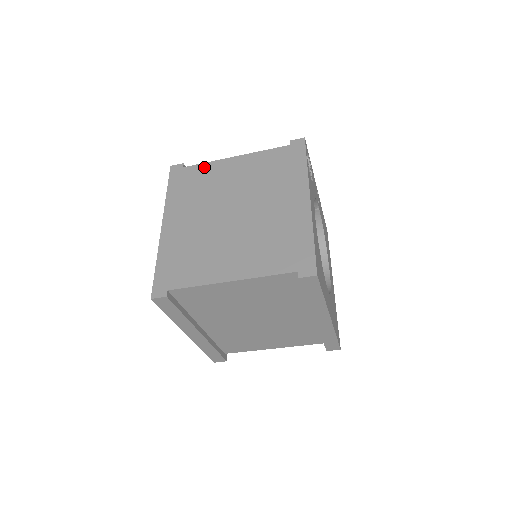
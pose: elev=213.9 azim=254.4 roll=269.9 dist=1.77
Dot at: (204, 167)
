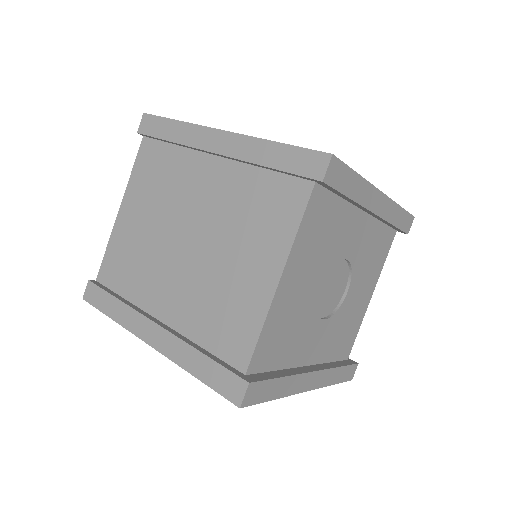
Dot at: occluded
